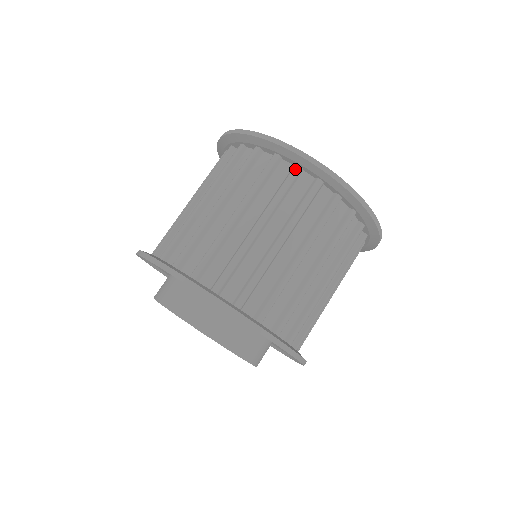
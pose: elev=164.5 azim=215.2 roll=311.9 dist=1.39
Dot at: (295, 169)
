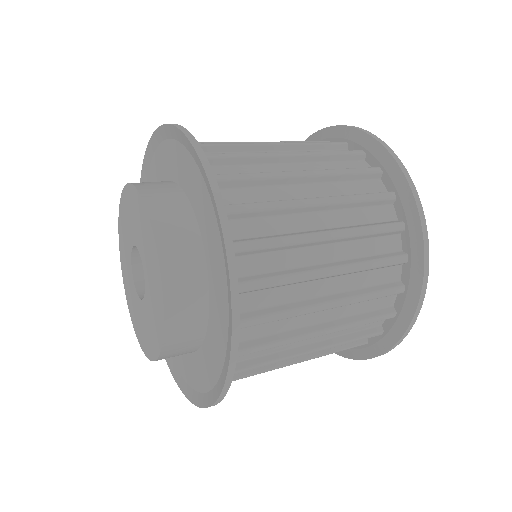
Dot at: (339, 142)
